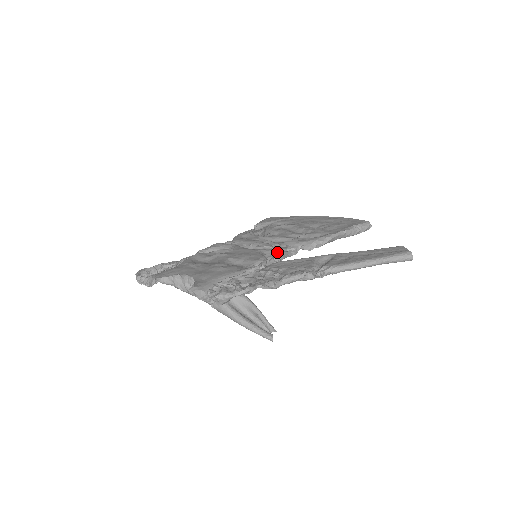
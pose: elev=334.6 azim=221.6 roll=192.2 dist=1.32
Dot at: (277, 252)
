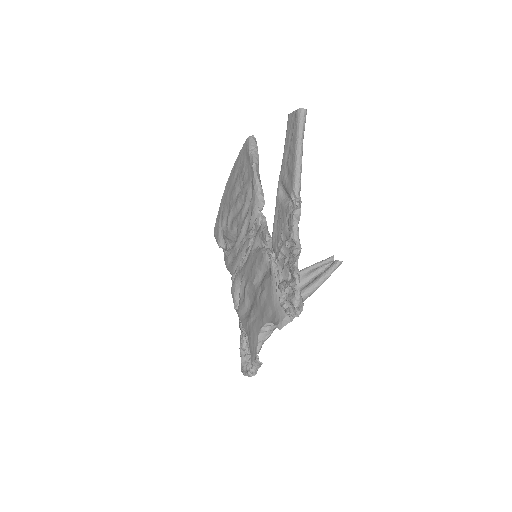
Dot at: (259, 236)
